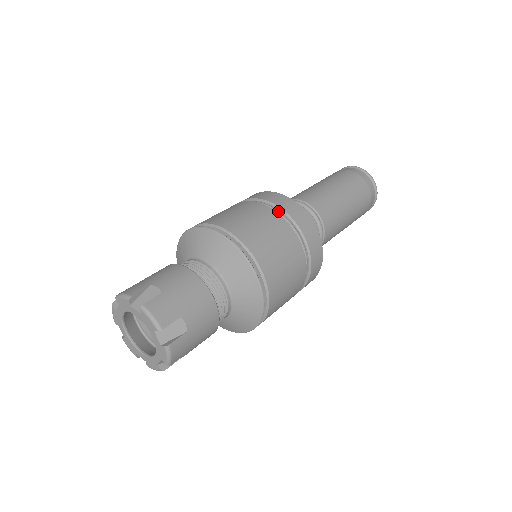
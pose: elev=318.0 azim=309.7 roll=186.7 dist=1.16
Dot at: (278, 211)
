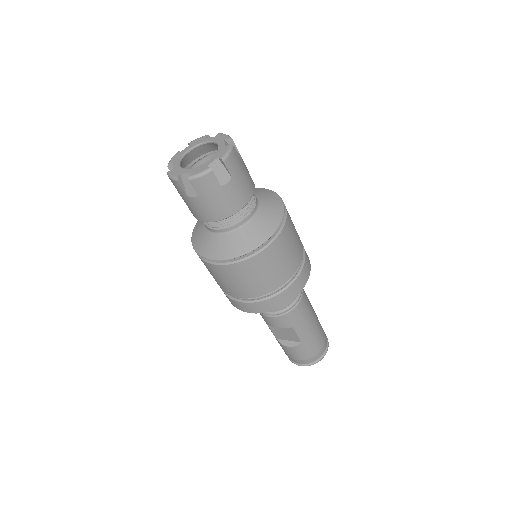
Dot at: occluded
